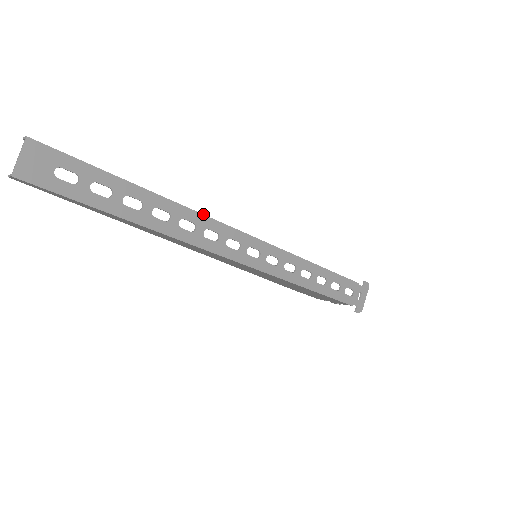
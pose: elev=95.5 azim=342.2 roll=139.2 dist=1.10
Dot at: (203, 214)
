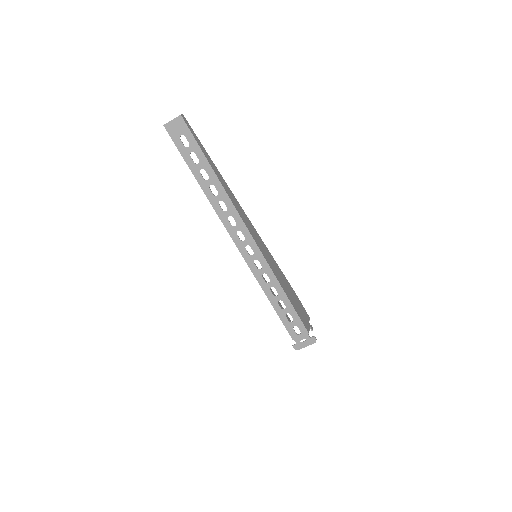
Dot at: (236, 208)
